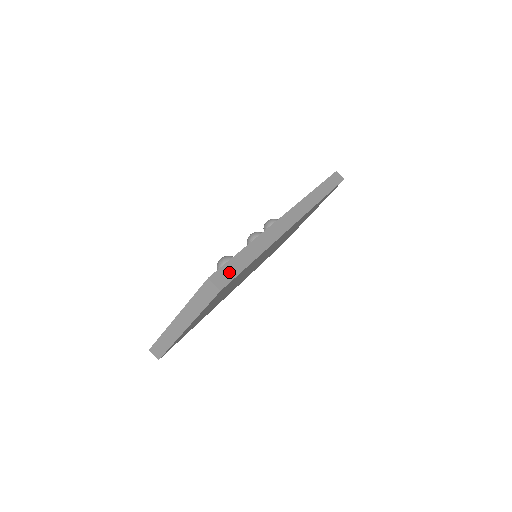
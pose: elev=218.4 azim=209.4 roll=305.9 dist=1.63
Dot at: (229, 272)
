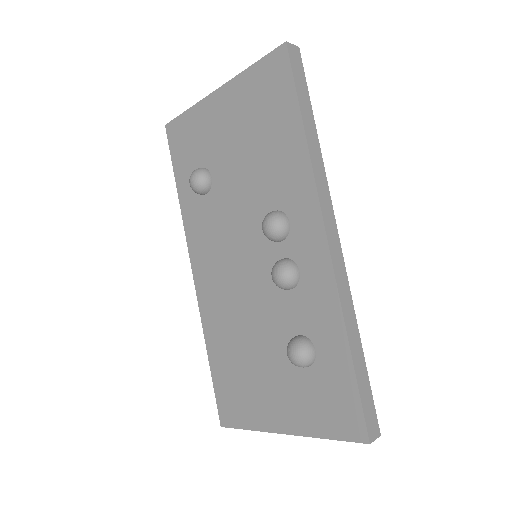
Dot at: (369, 407)
